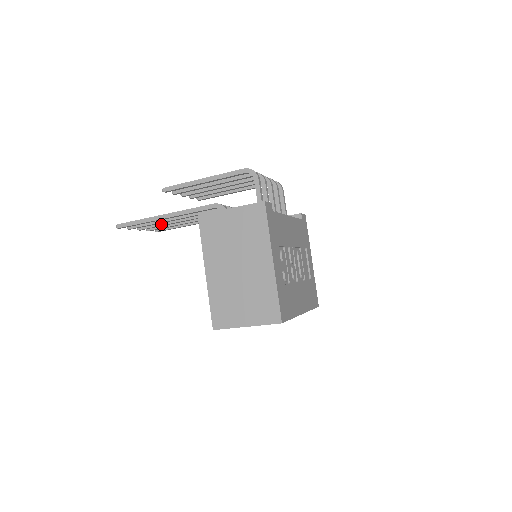
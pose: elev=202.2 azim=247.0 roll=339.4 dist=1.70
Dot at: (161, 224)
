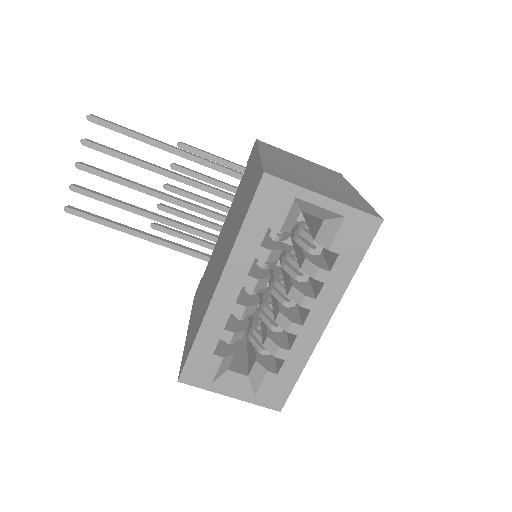
Dot at: (122, 178)
